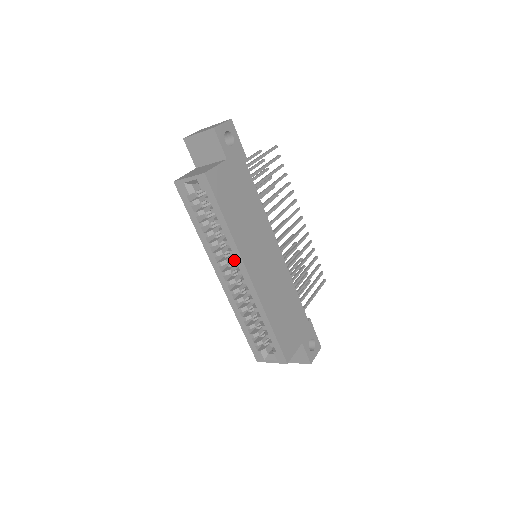
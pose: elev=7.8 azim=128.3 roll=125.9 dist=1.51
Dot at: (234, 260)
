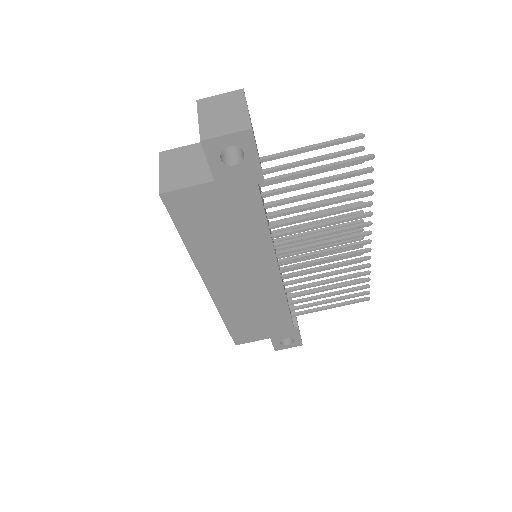
Dot at: occluded
